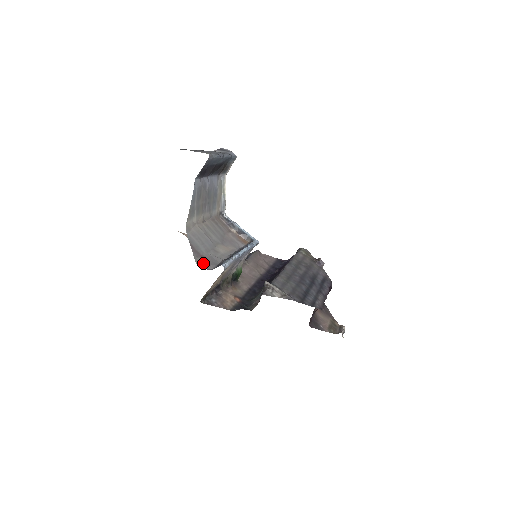
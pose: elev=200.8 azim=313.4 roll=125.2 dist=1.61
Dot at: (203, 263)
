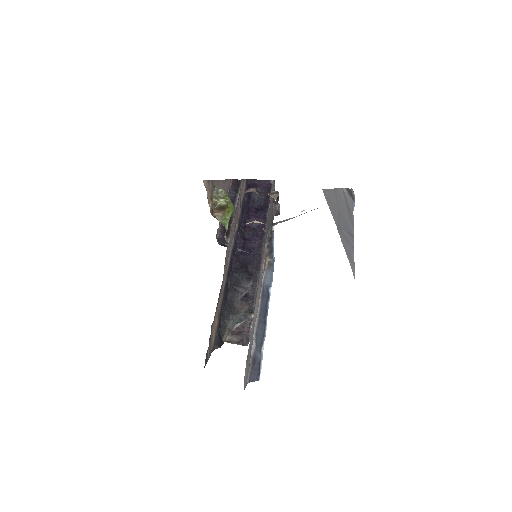
Dot at: (247, 375)
